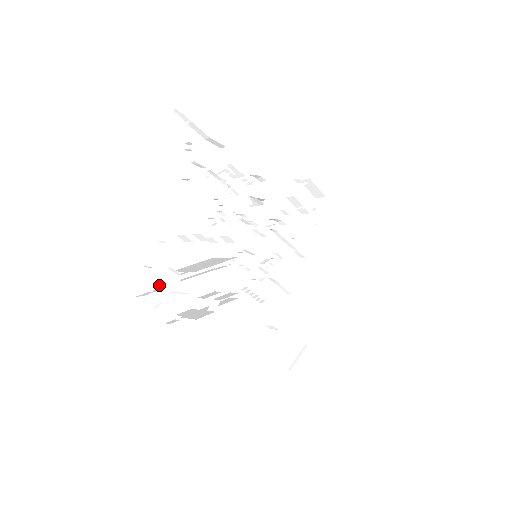
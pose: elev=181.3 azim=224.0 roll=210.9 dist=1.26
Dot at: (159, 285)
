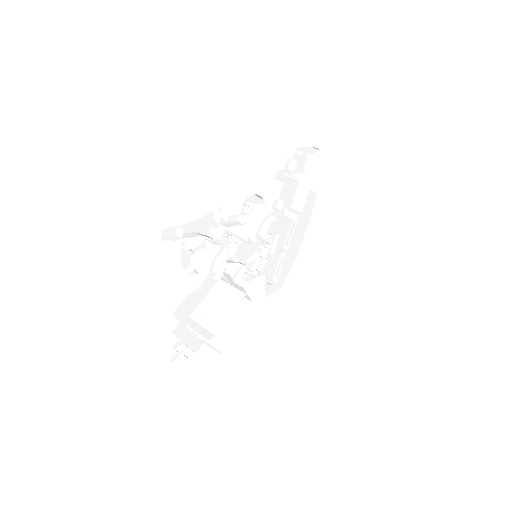
Dot at: (189, 349)
